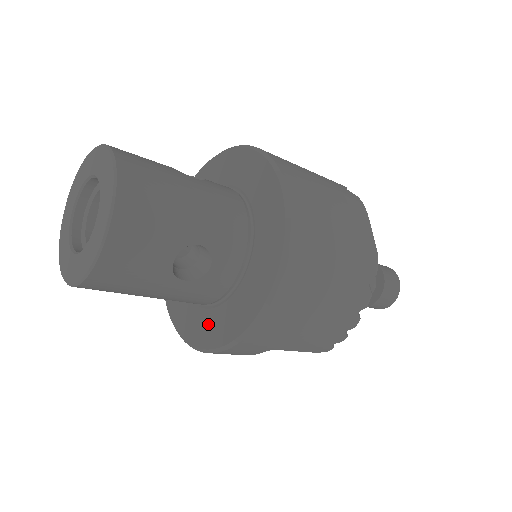
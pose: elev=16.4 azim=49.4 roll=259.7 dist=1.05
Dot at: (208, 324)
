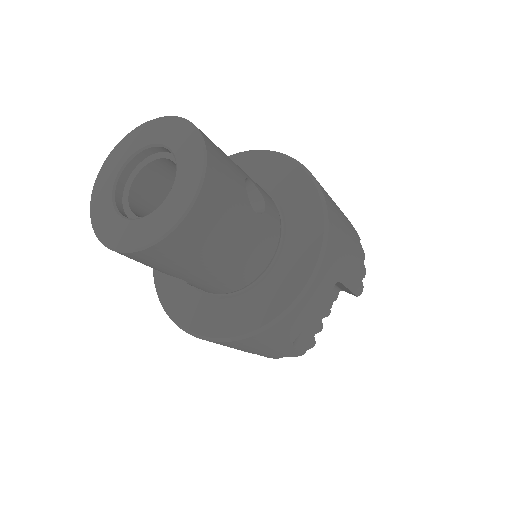
Dot at: (279, 283)
